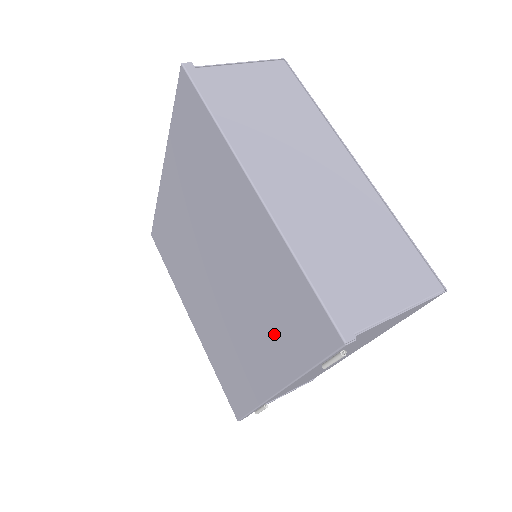
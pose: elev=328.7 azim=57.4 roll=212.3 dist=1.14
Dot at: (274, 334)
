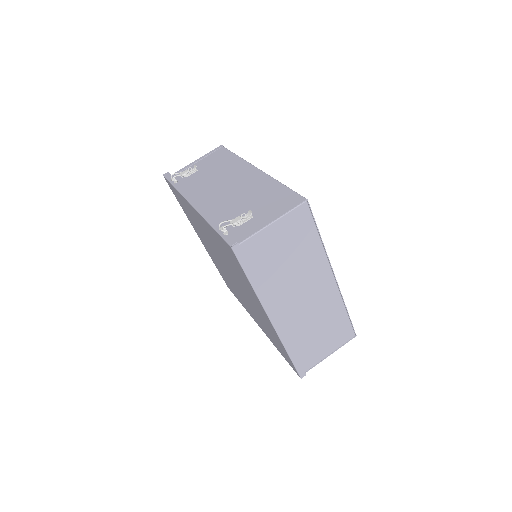
Dot at: (265, 330)
